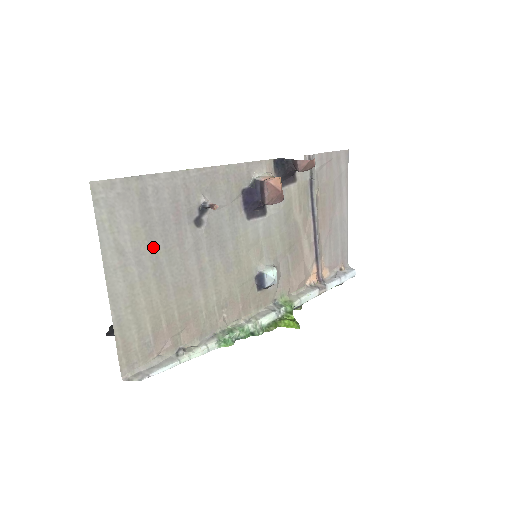
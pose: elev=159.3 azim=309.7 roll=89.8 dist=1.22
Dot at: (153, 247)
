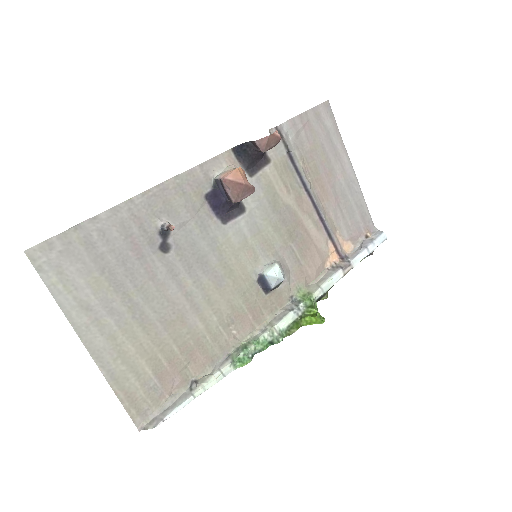
Dot at: (121, 291)
